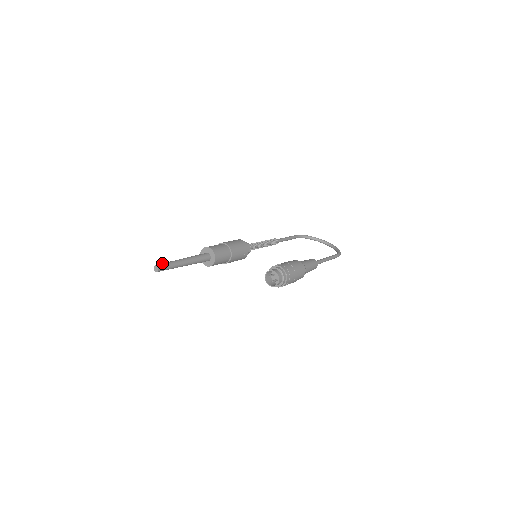
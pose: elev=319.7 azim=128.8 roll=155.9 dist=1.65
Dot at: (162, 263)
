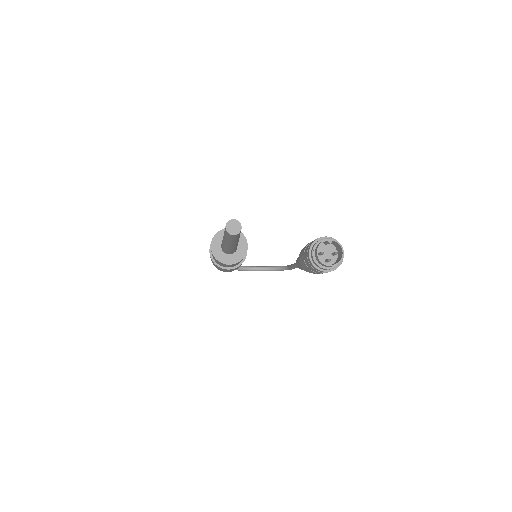
Dot at: occluded
